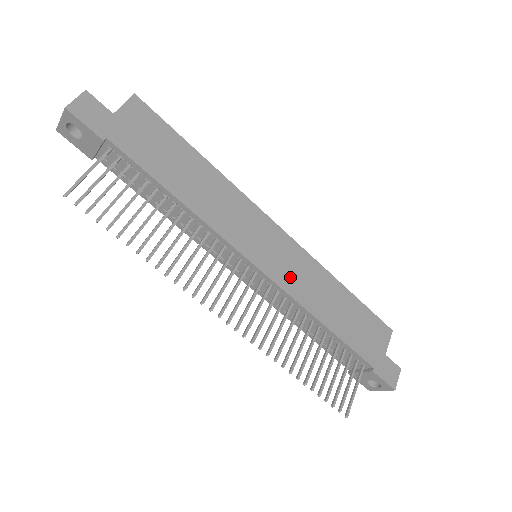
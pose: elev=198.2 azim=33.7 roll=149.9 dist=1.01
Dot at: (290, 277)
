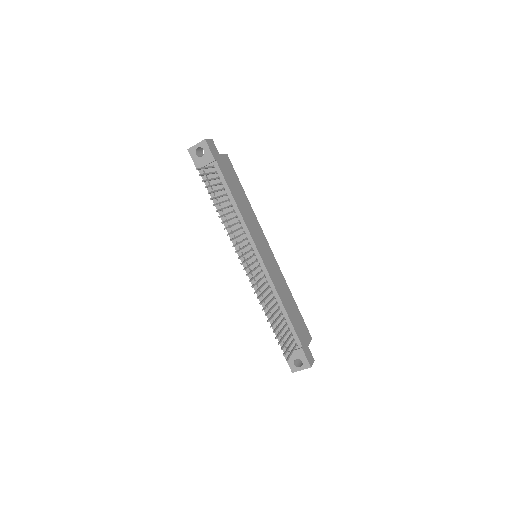
Dot at: (272, 272)
